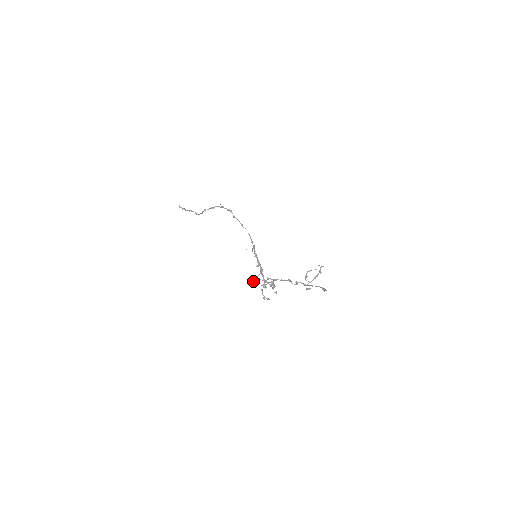
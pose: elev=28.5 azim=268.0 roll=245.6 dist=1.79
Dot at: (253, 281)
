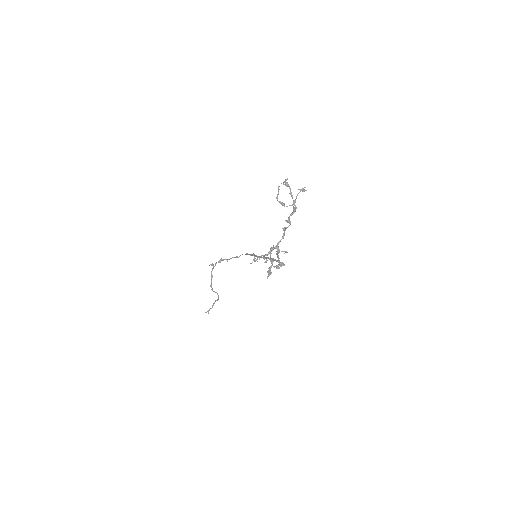
Dot at: (270, 274)
